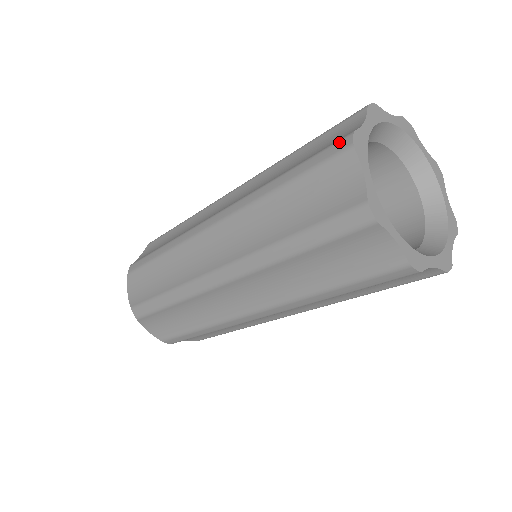
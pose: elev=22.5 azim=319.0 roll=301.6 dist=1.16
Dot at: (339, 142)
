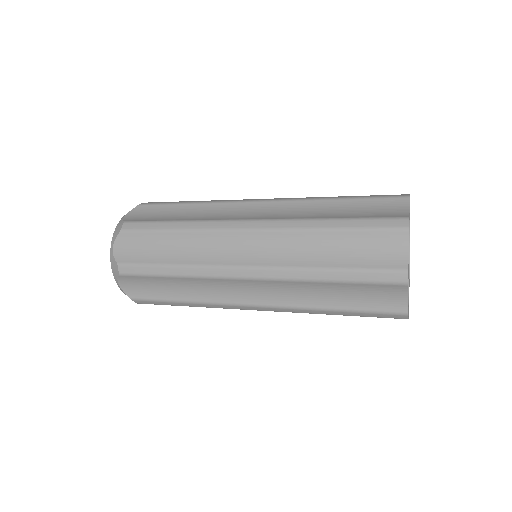
Dot at: (396, 220)
